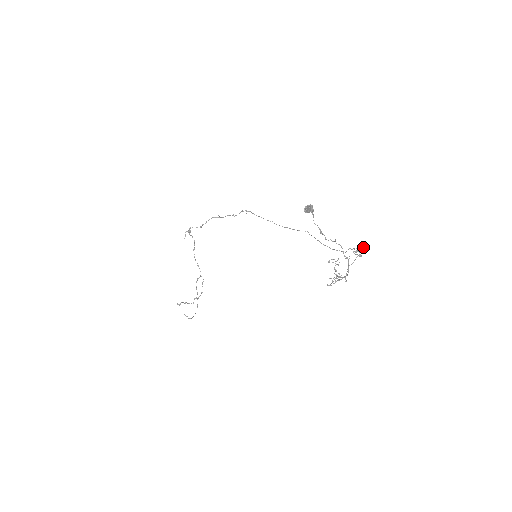
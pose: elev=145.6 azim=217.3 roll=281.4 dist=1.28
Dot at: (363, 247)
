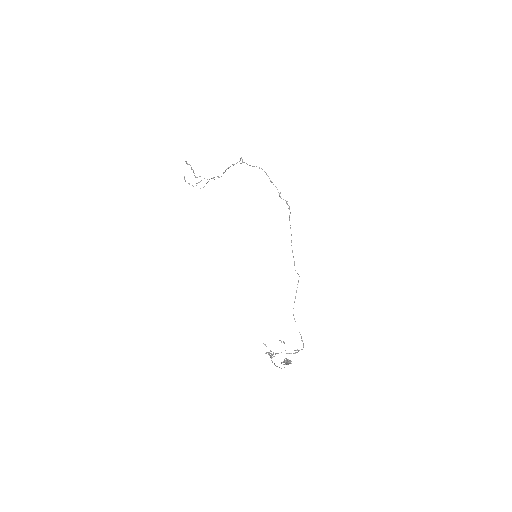
Dot at: occluded
